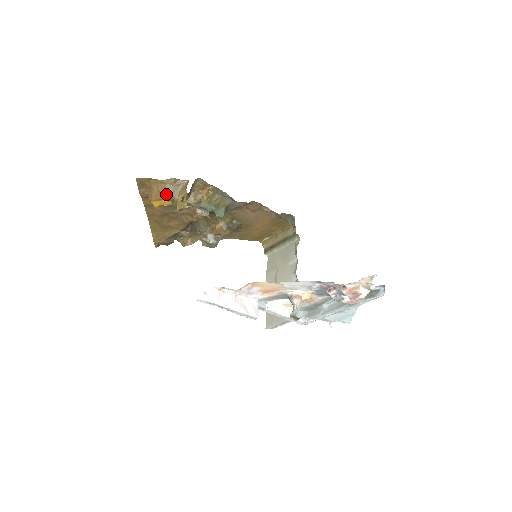
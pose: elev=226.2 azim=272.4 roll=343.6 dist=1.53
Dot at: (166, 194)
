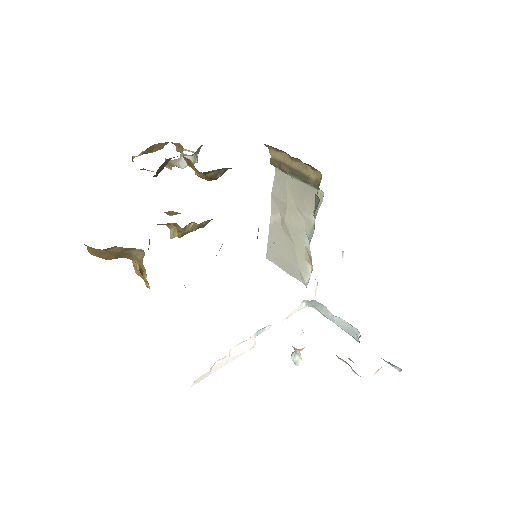
Dot at: (111, 257)
